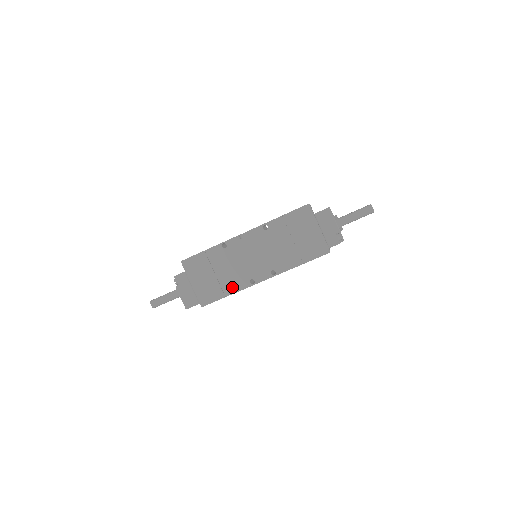
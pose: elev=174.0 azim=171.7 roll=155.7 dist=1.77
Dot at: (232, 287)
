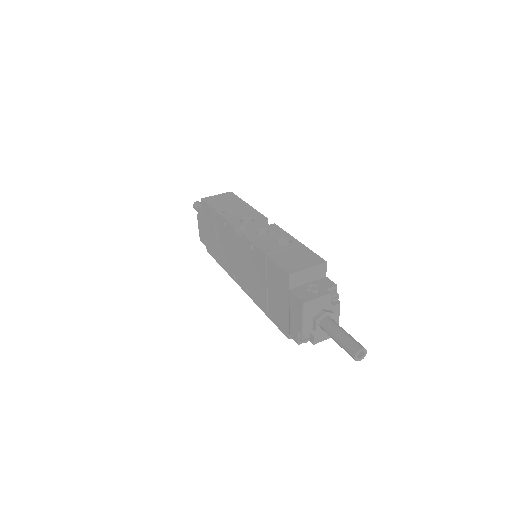
Dot at: (223, 263)
